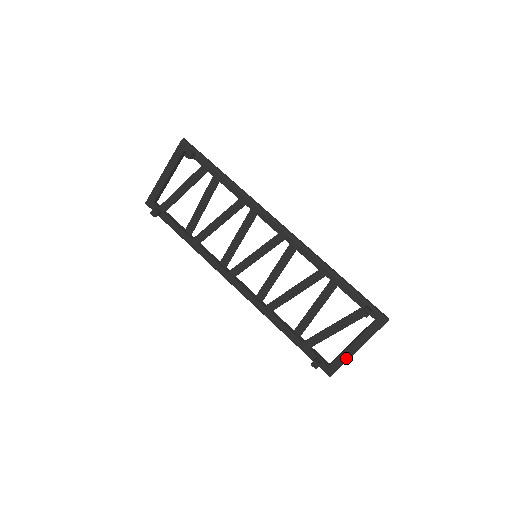
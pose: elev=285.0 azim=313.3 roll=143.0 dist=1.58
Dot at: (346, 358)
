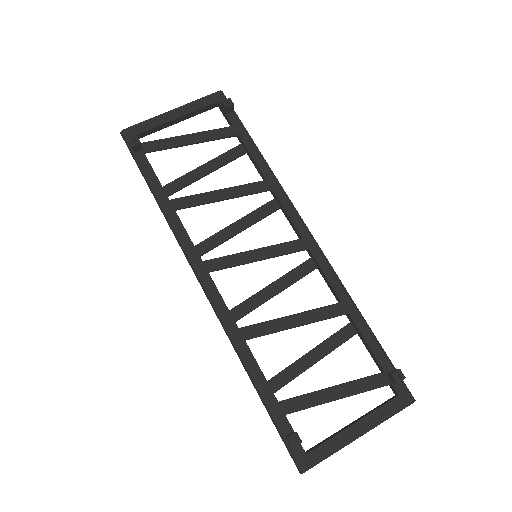
Dot at: (340, 445)
